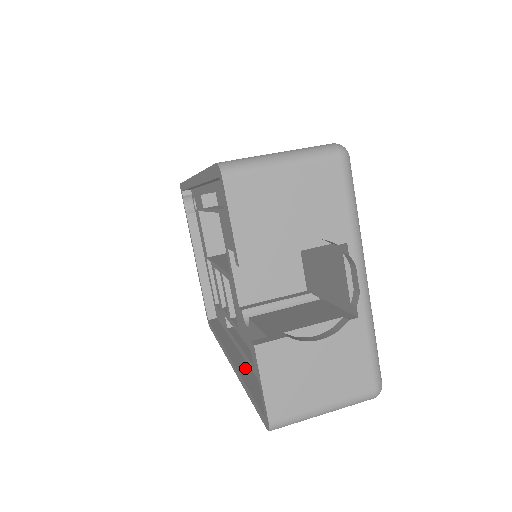
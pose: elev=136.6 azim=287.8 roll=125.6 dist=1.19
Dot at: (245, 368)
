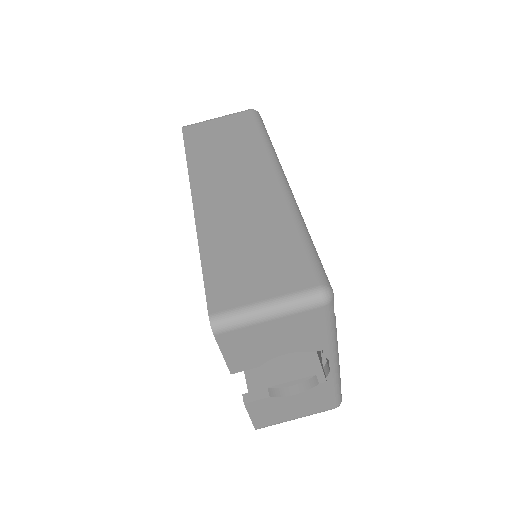
Dot at: occluded
